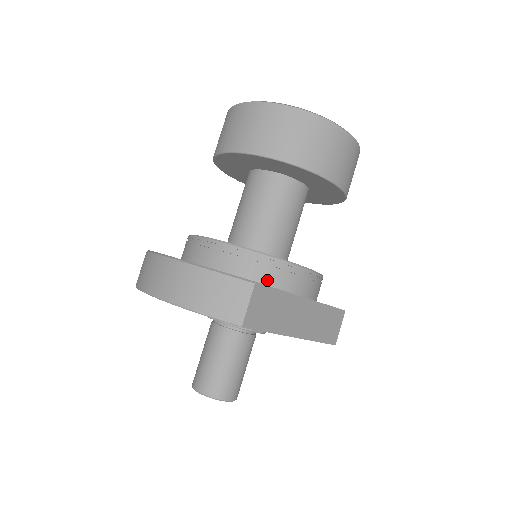
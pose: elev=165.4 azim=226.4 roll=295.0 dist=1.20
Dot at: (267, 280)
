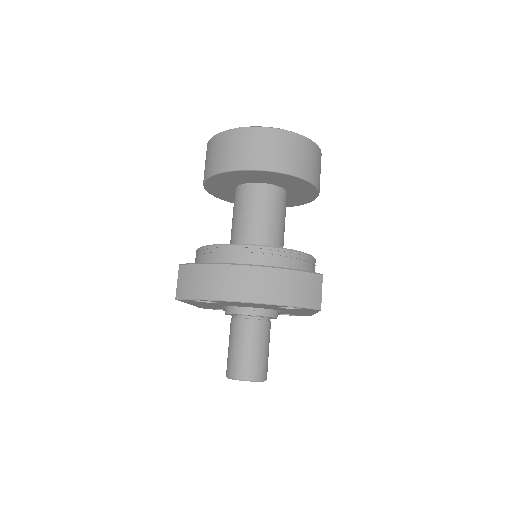
Dot at: occluded
